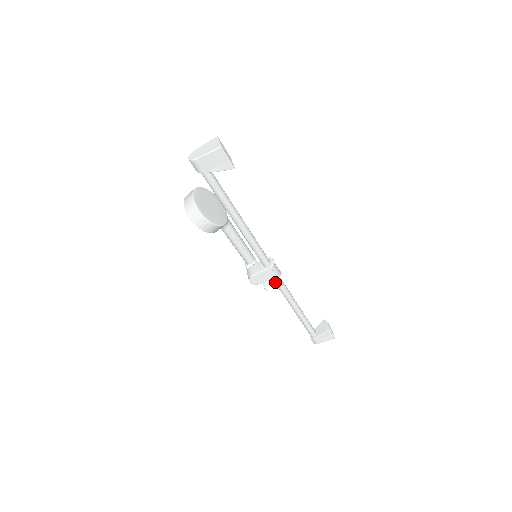
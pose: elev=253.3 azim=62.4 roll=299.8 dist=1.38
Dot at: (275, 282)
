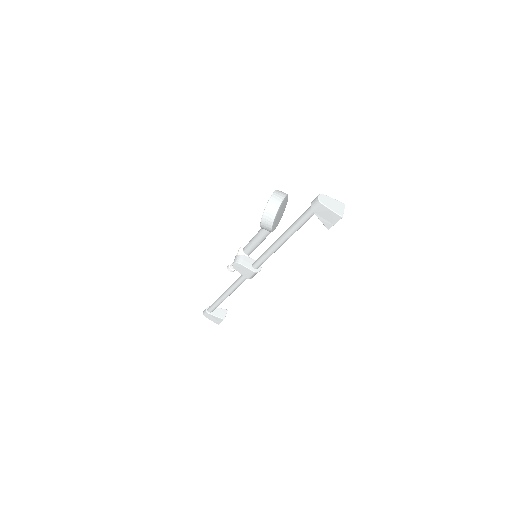
Dot at: (243, 276)
